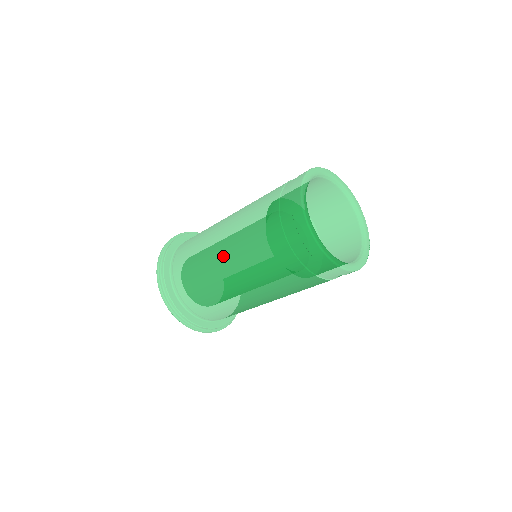
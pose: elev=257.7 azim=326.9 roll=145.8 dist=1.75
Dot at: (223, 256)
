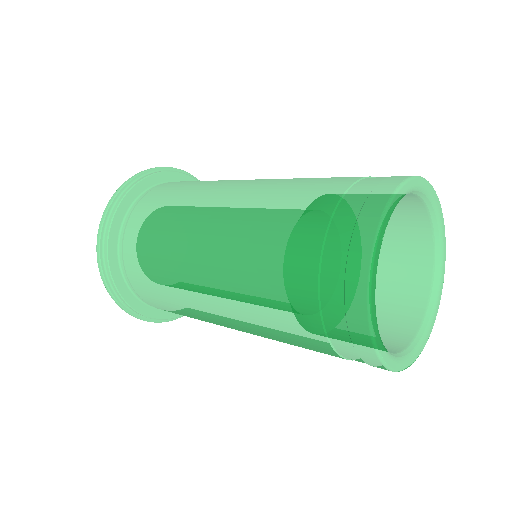
Dot at: (205, 282)
